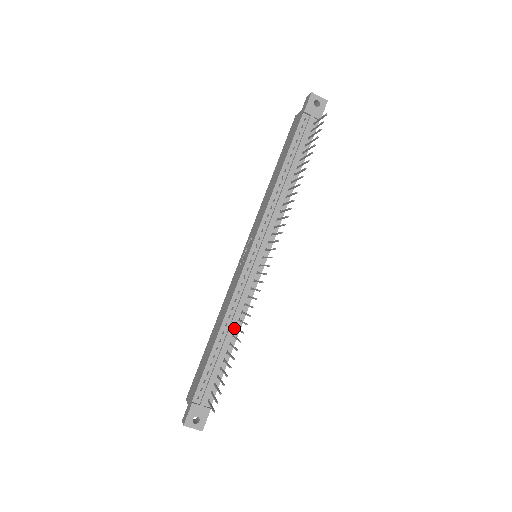
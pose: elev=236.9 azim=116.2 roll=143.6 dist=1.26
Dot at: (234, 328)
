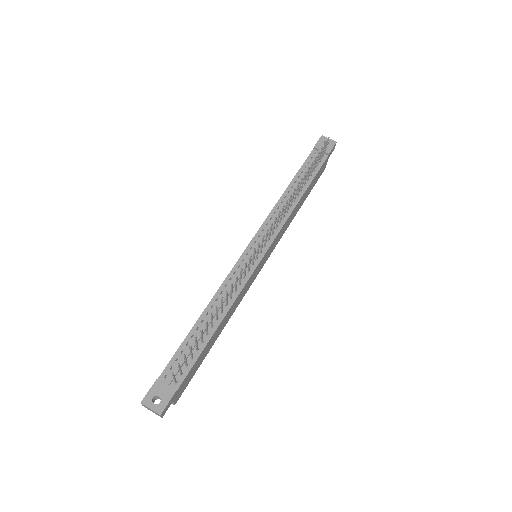
Dot at: (220, 312)
